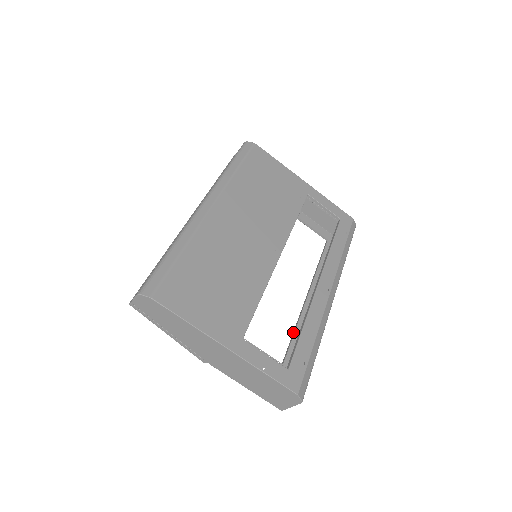
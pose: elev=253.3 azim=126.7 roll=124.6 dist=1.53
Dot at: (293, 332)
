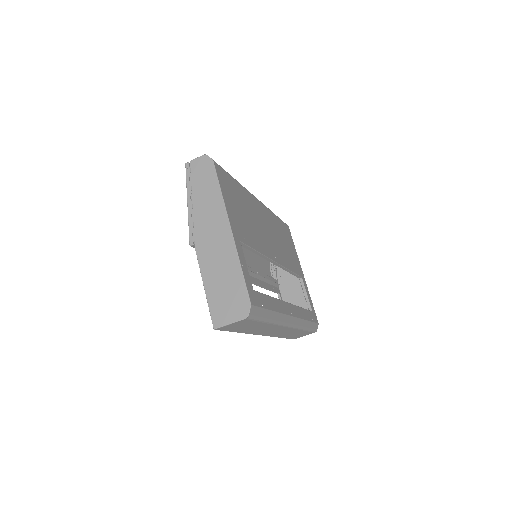
Dot at: occluded
